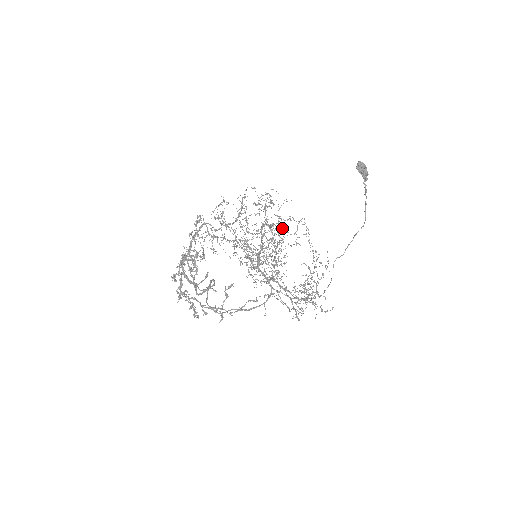
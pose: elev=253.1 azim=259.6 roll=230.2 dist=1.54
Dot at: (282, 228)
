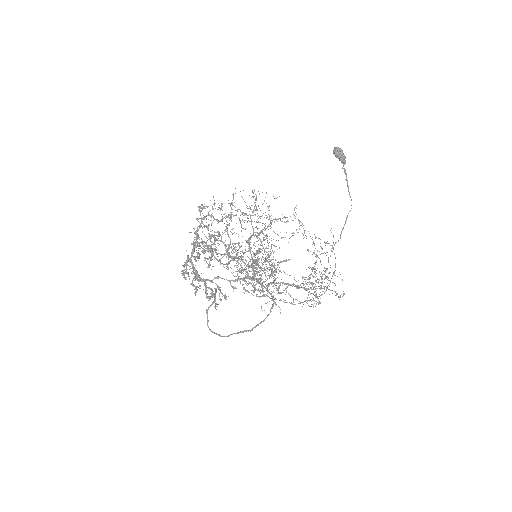
Dot at: occluded
